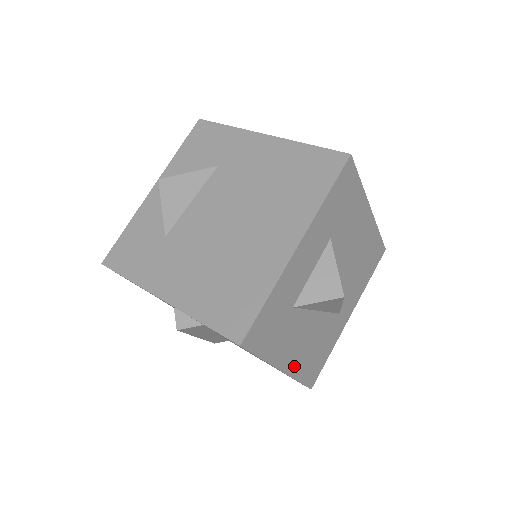
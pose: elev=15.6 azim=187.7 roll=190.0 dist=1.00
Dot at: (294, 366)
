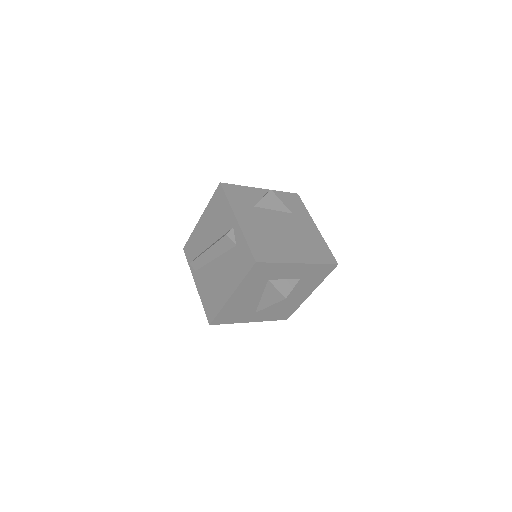
Dot at: (231, 302)
